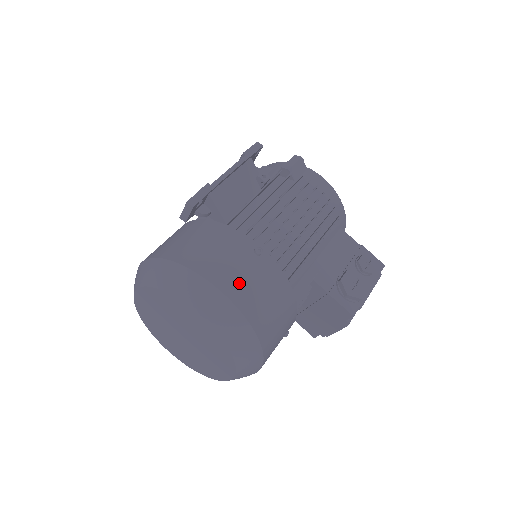
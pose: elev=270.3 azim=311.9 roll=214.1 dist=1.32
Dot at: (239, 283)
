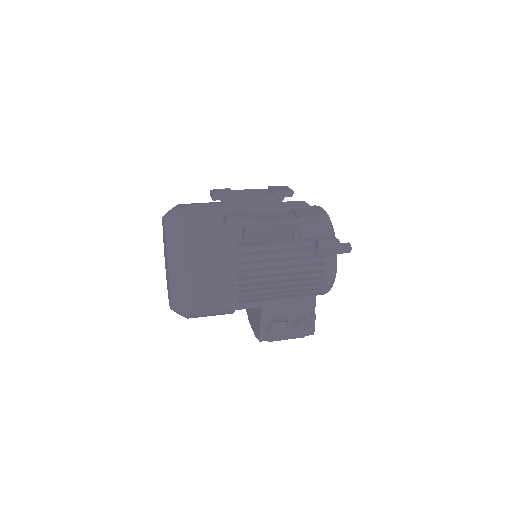
Dot at: (203, 290)
